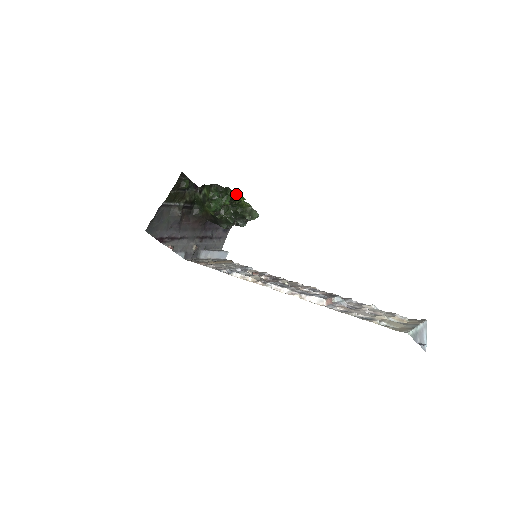
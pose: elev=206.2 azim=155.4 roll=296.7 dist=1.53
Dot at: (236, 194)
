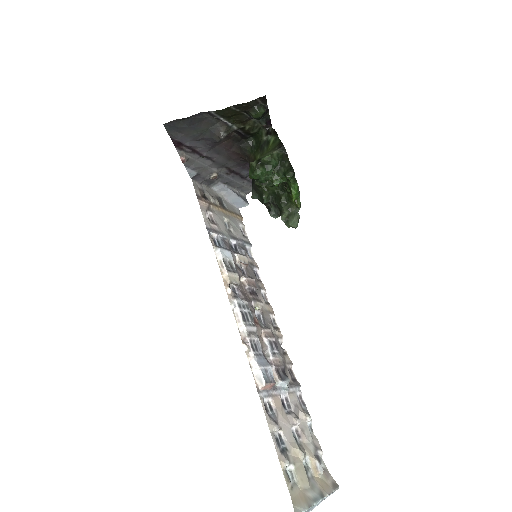
Dot at: (294, 185)
